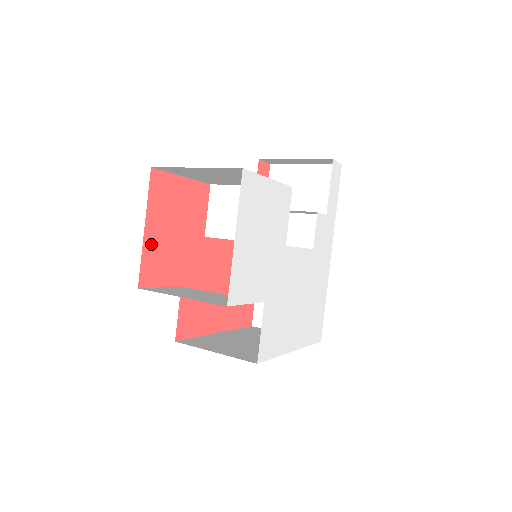
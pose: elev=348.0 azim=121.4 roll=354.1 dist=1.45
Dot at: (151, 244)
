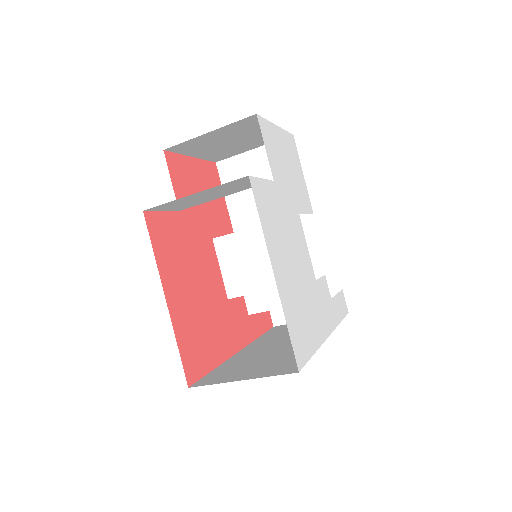
Dot at: (188, 166)
